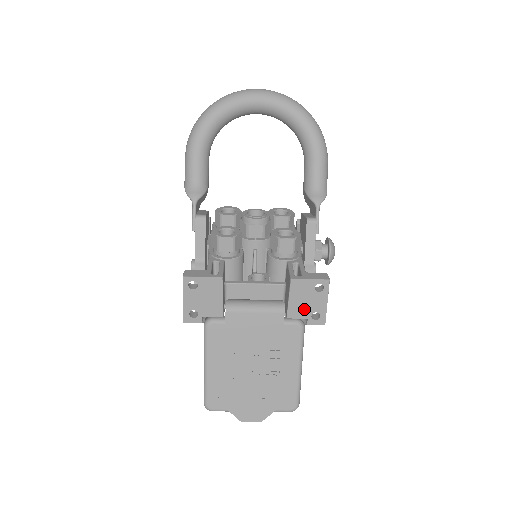
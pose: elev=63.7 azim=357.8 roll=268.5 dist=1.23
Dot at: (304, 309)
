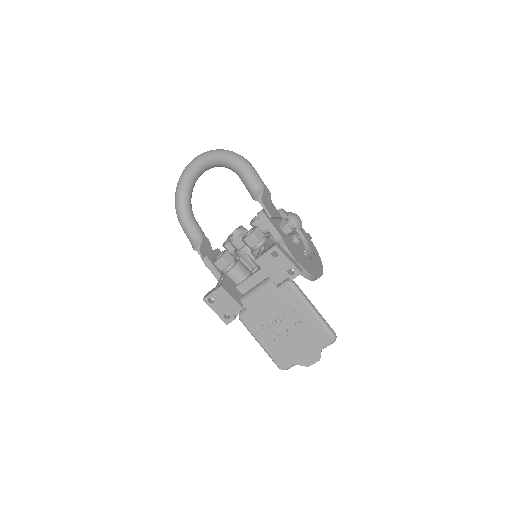
Dot at: (280, 273)
